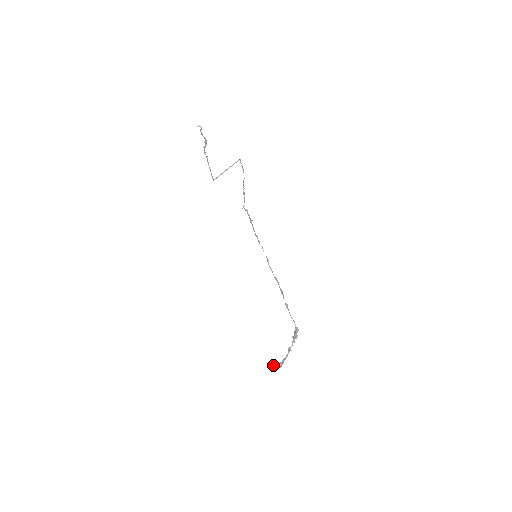
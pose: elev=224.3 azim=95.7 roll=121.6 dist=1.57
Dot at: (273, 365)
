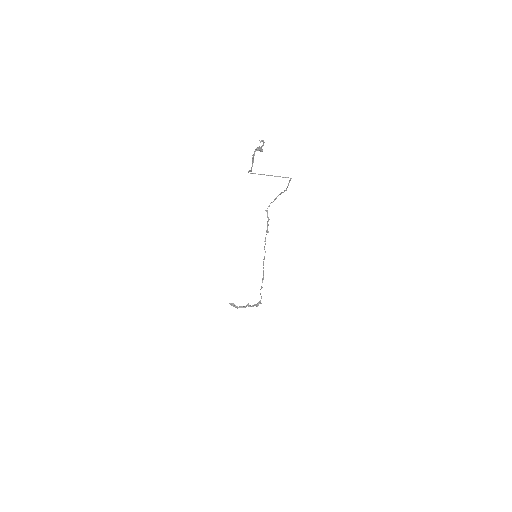
Dot at: (232, 304)
